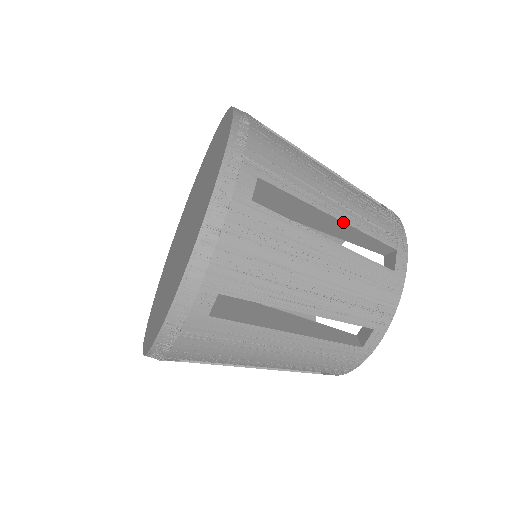
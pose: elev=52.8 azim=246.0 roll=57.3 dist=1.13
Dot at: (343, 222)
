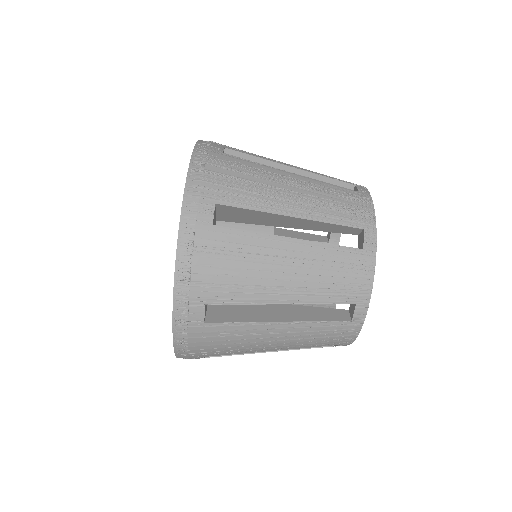
Dot at: (301, 170)
